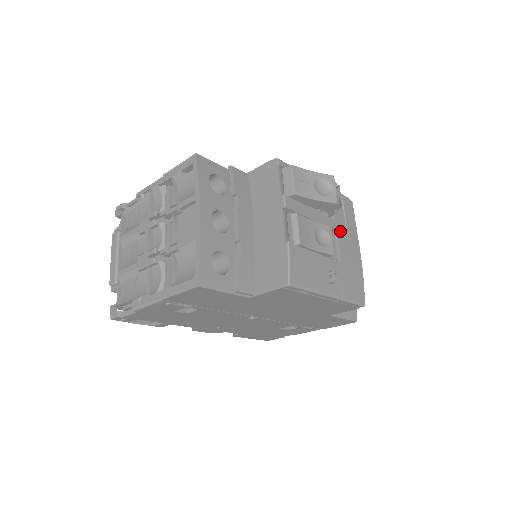
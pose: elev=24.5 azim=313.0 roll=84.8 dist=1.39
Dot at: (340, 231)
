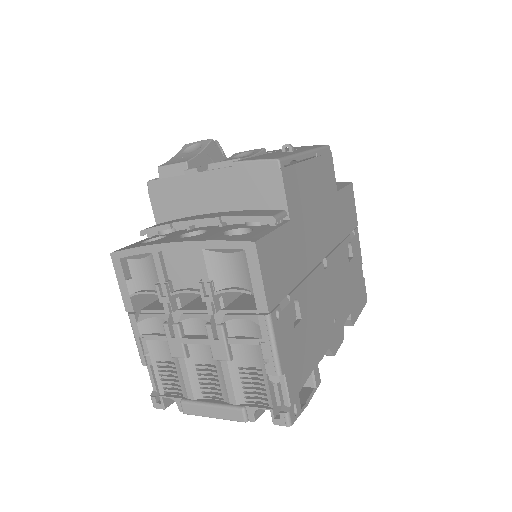
Dot at: occluded
